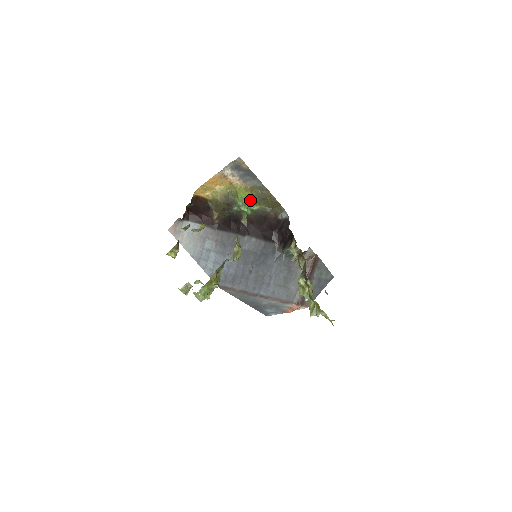
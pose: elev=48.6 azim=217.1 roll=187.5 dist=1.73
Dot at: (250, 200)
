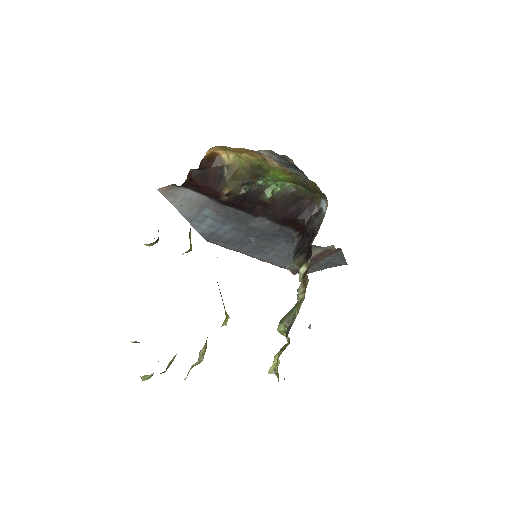
Dot at: (285, 179)
